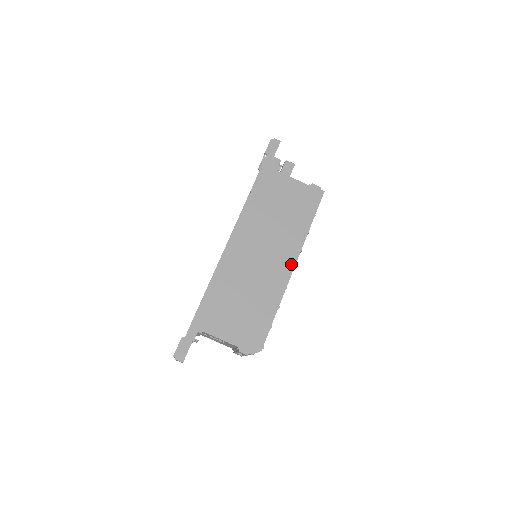
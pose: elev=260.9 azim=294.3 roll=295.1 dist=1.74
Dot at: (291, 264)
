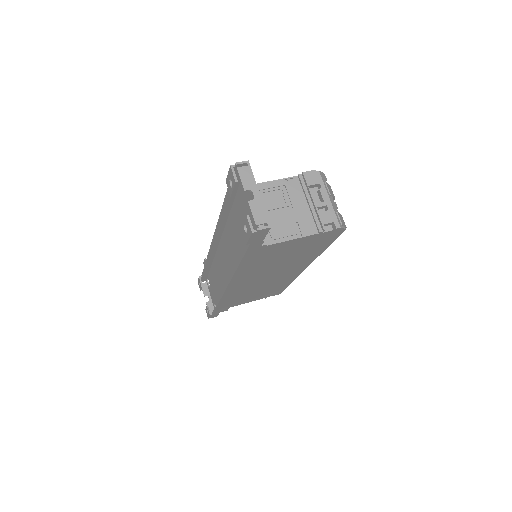
Dot at: occluded
